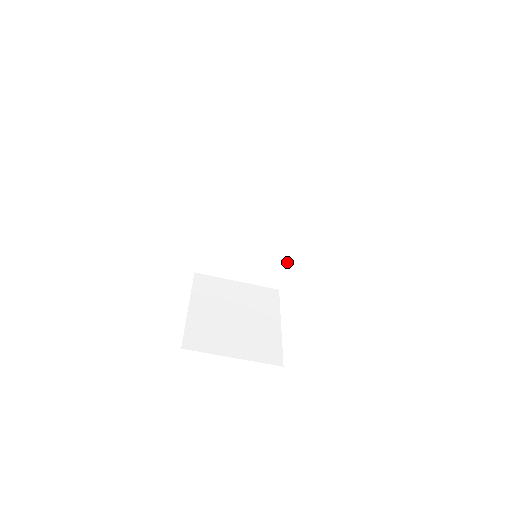
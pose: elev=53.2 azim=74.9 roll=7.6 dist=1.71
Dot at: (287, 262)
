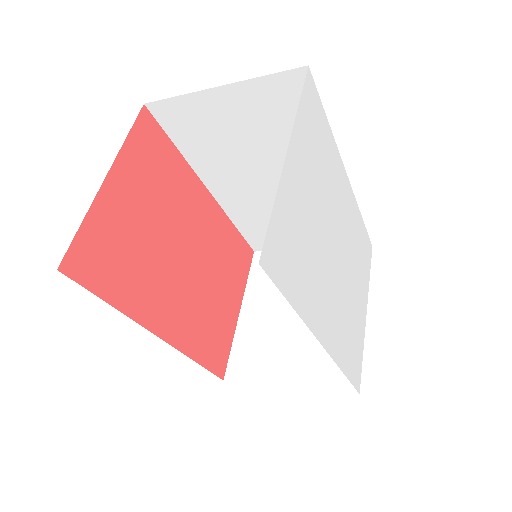
Dot at: occluded
